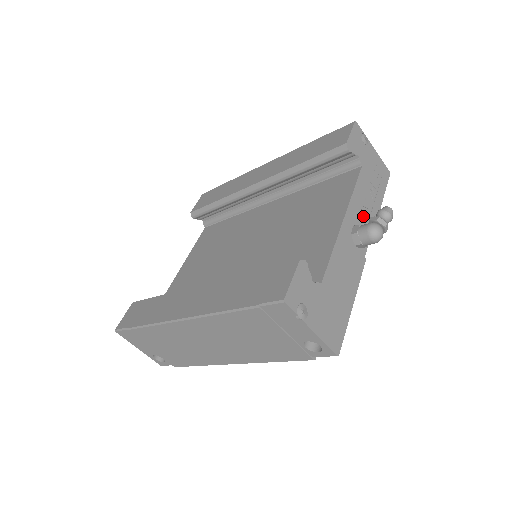
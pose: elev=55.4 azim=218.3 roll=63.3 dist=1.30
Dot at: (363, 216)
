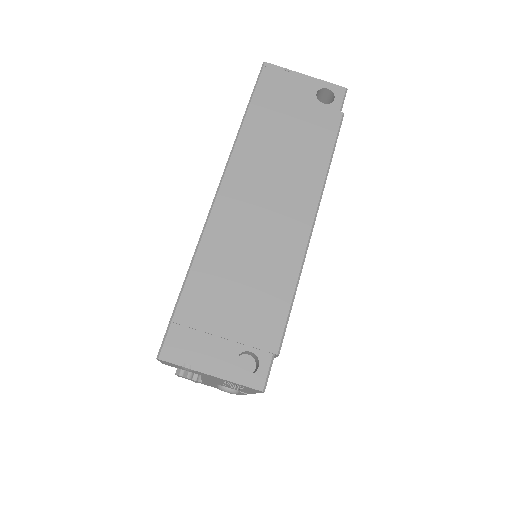
Dot at: occluded
